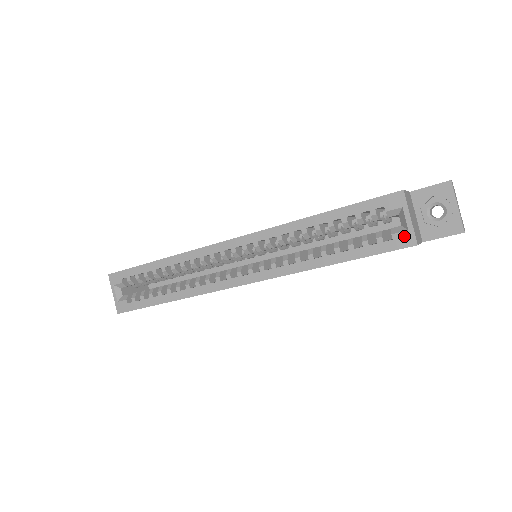
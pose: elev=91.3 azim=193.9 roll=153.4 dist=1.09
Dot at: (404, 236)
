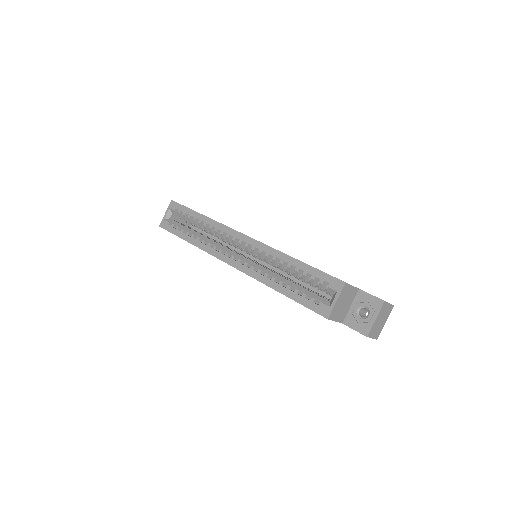
Dot at: (325, 308)
